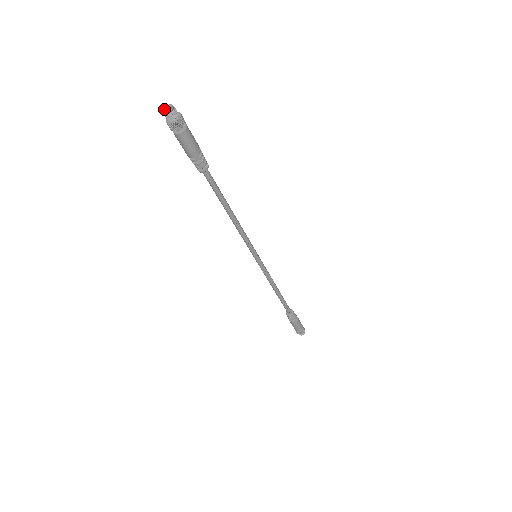
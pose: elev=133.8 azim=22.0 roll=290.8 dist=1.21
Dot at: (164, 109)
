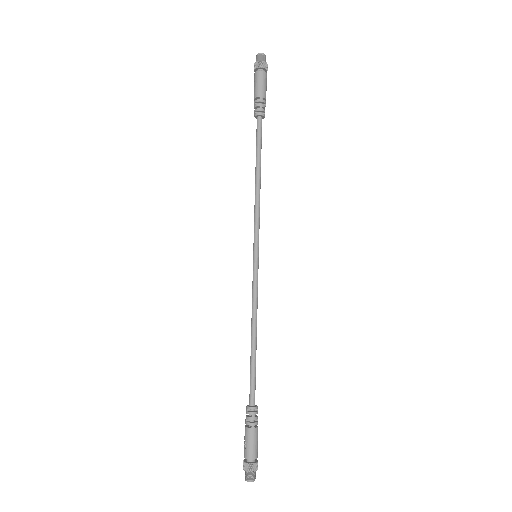
Dot at: (258, 57)
